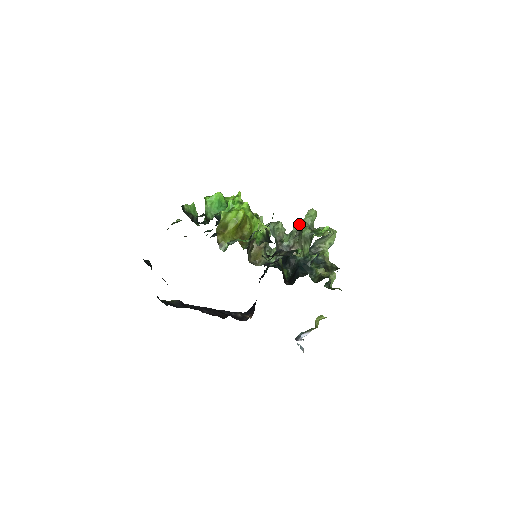
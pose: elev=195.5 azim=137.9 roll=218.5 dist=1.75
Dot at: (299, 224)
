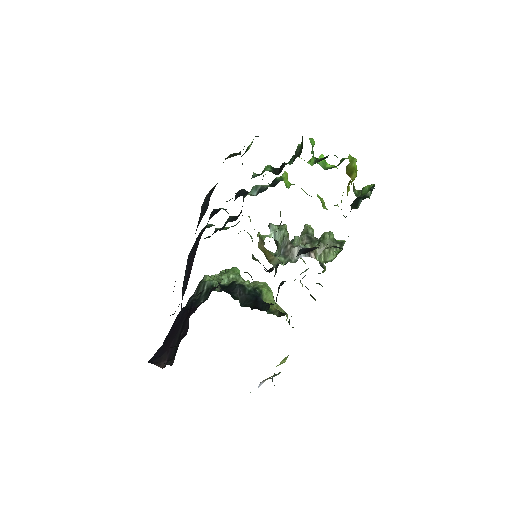
Dot at: (306, 232)
